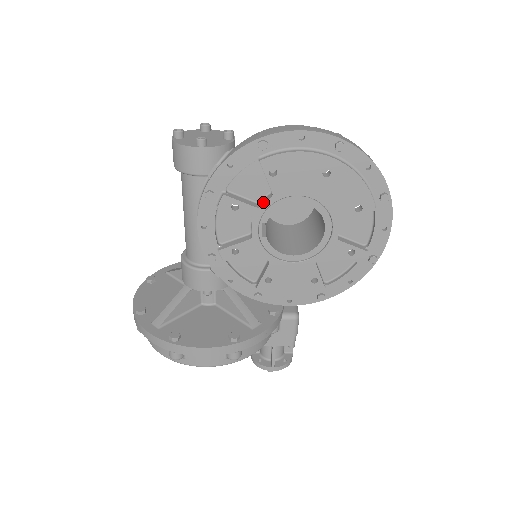
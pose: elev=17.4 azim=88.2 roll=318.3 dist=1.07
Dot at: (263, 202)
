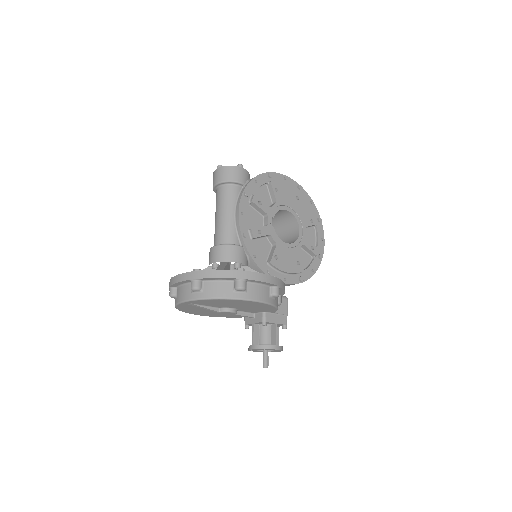
Dot at: (271, 206)
